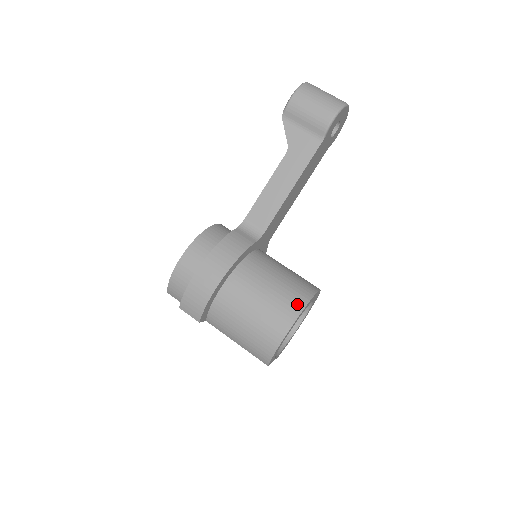
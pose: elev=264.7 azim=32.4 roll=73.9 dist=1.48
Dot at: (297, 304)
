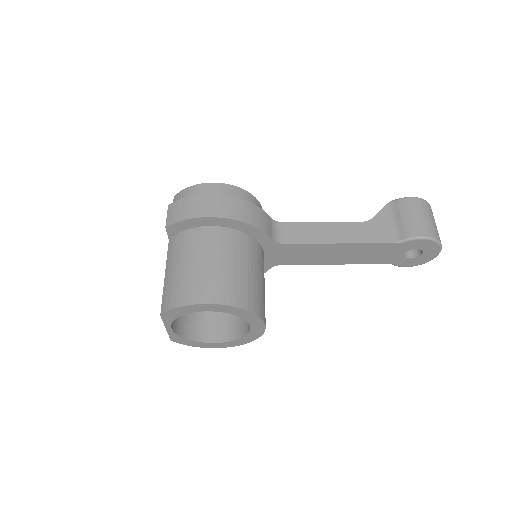
Dot at: (241, 299)
